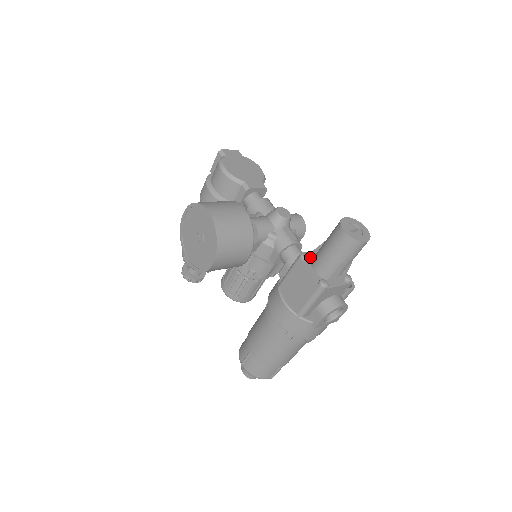
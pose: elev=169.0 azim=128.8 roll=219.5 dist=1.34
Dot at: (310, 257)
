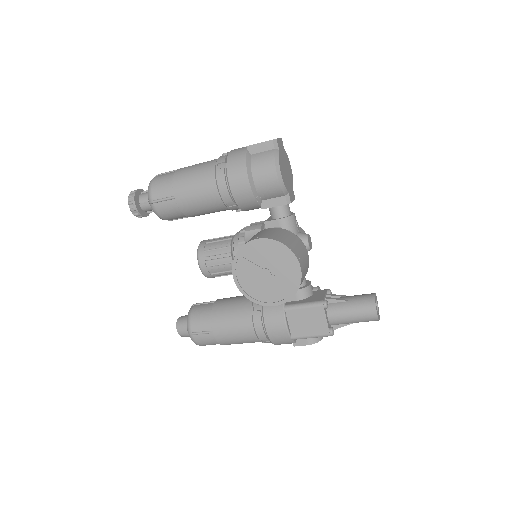
Dot at: occluded
